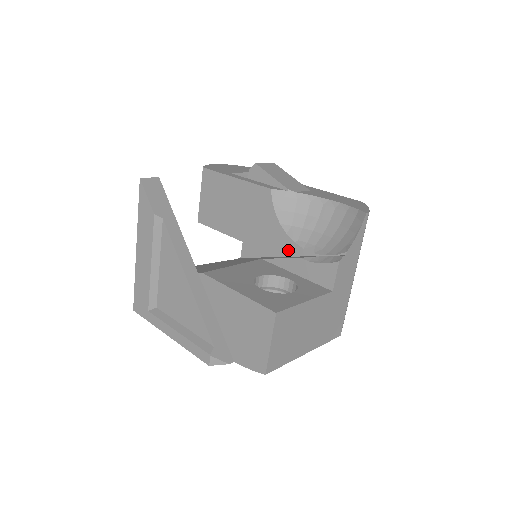
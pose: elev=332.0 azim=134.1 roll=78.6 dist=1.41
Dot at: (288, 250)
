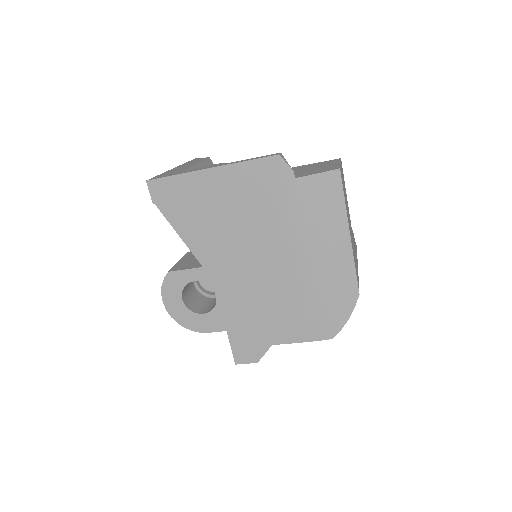
Dot at: occluded
